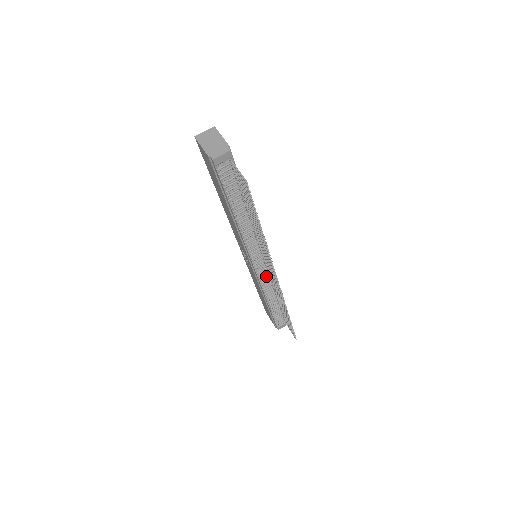
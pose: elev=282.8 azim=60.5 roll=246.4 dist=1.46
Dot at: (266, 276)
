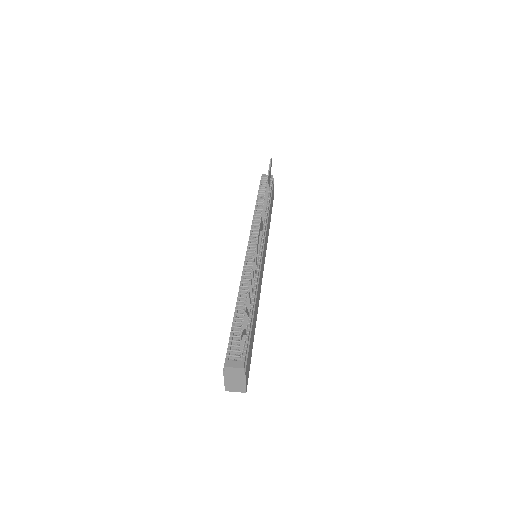
Dot at: occluded
